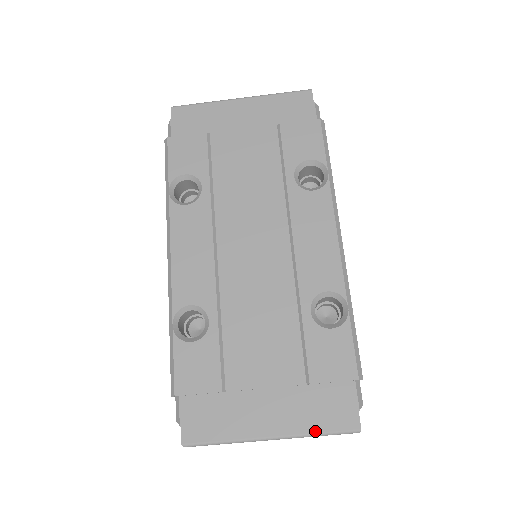
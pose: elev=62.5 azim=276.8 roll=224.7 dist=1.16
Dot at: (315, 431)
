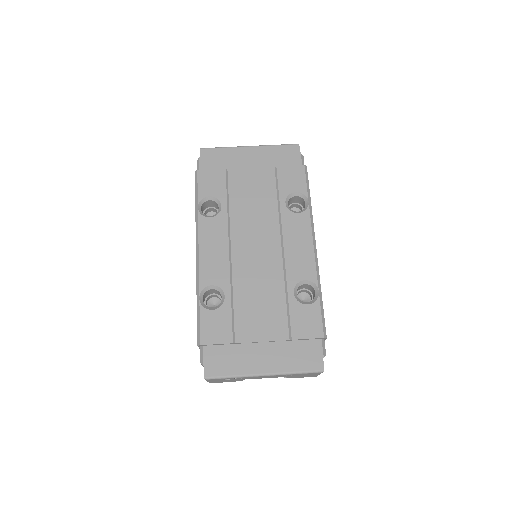
Dot at: (294, 370)
